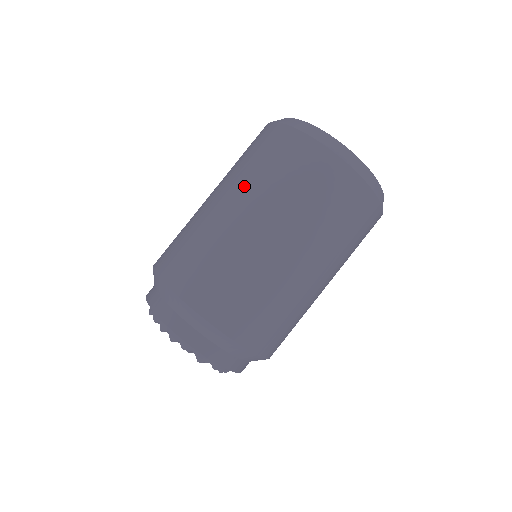
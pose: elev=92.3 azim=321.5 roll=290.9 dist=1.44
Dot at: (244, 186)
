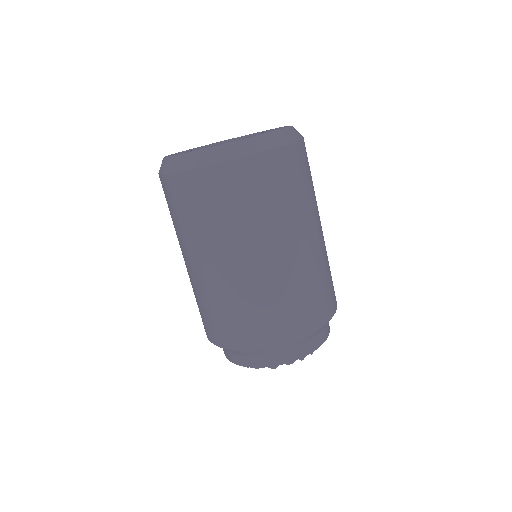
Dot at: (179, 241)
